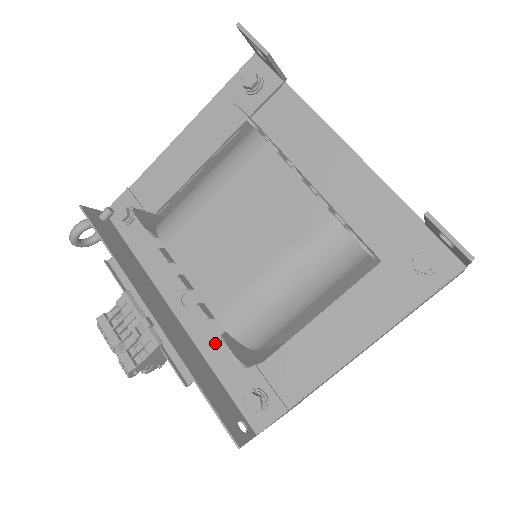
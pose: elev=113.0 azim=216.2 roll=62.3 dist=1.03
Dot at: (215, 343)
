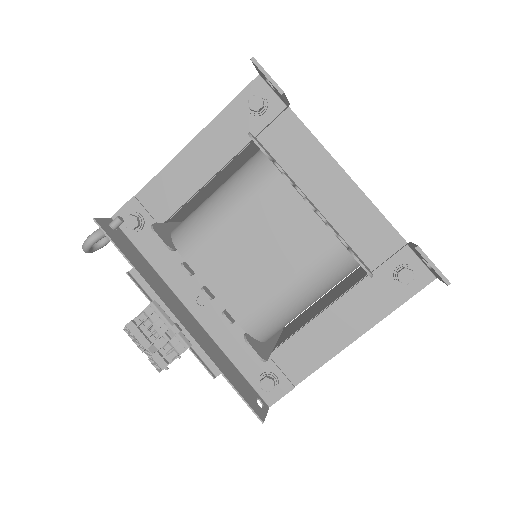
Dot at: (230, 337)
